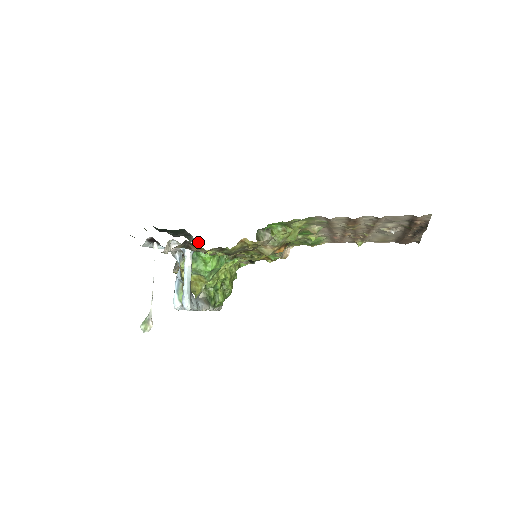
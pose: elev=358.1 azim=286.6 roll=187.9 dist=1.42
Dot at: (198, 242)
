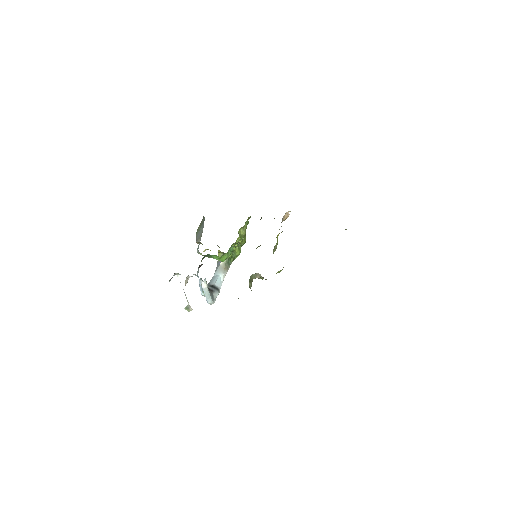
Dot at: occluded
